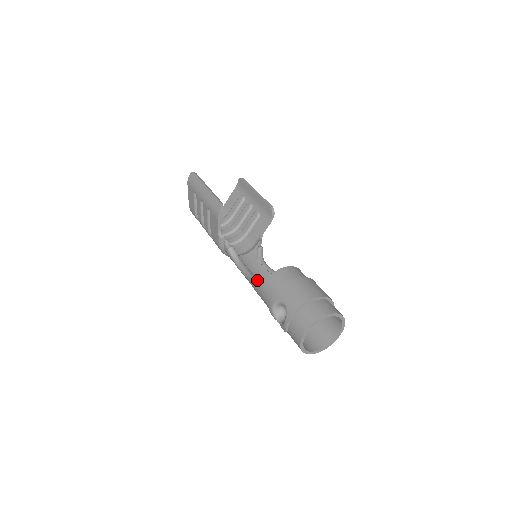
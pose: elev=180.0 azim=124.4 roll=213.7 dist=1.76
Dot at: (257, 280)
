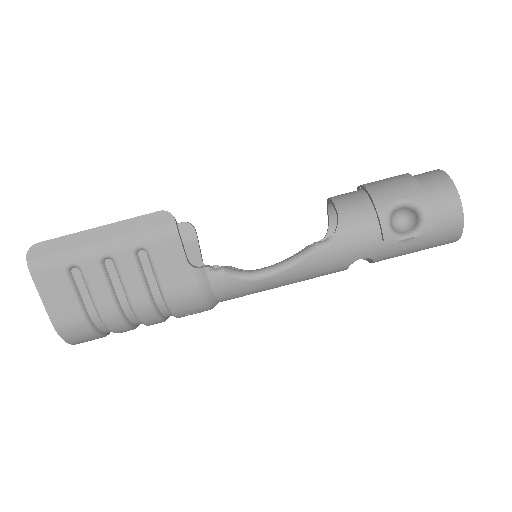
Dot at: (321, 241)
